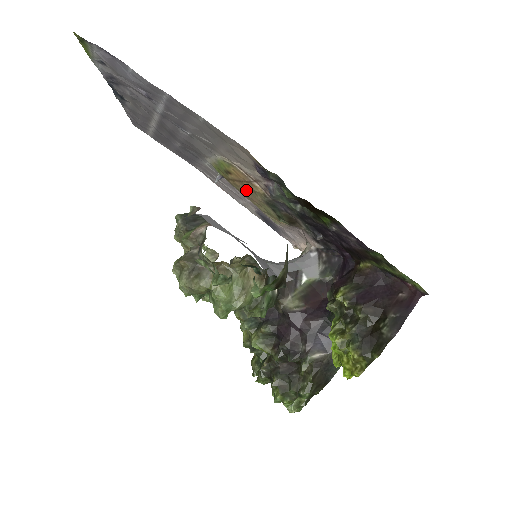
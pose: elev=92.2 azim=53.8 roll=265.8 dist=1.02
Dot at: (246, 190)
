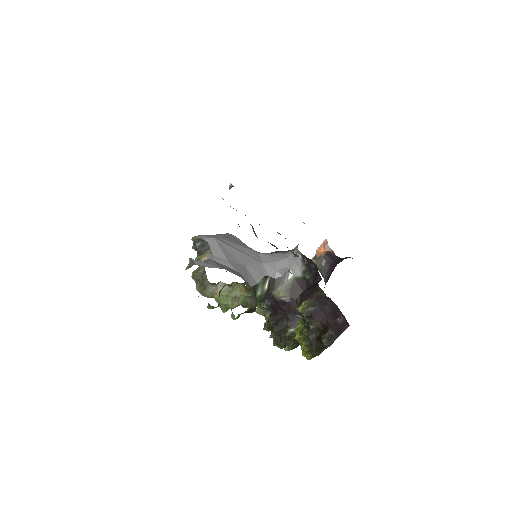
Dot at: occluded
